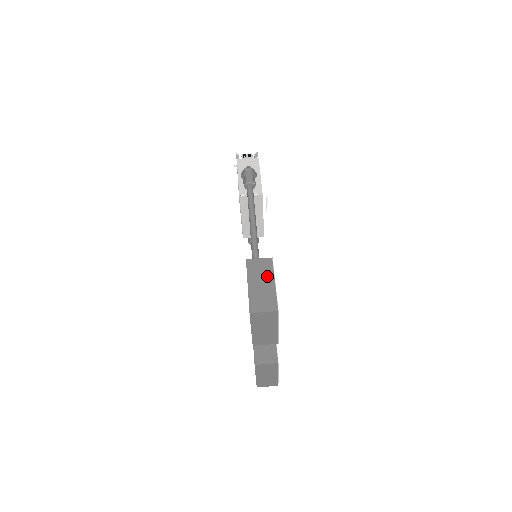
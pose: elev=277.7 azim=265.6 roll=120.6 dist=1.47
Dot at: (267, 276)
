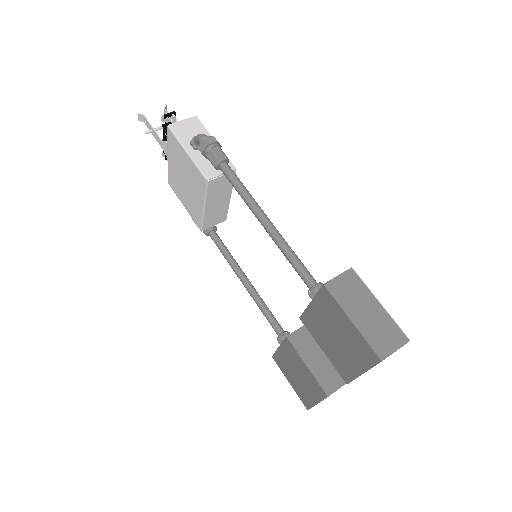
Dot at: (365, 297)
